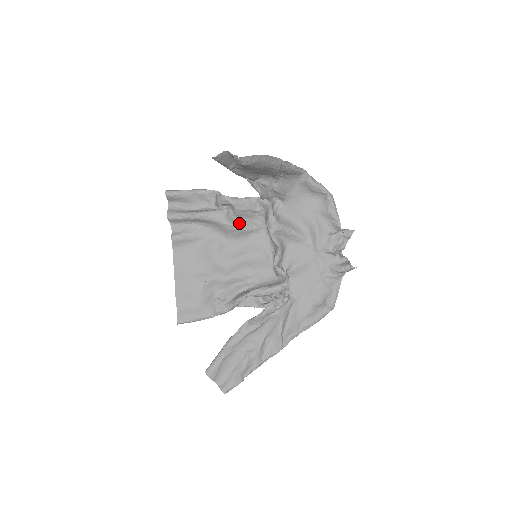
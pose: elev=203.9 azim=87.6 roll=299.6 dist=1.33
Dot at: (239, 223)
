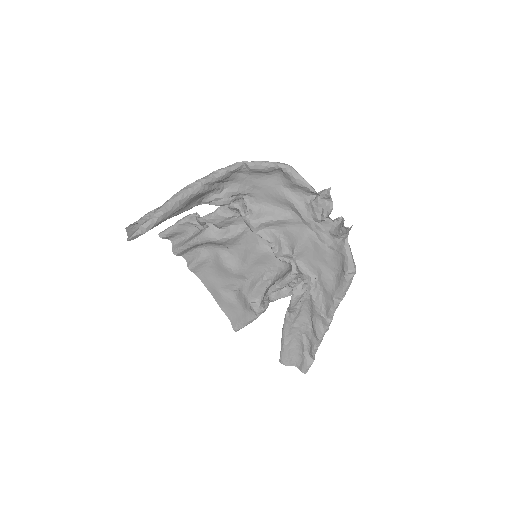
Dot at: (226, 233)
